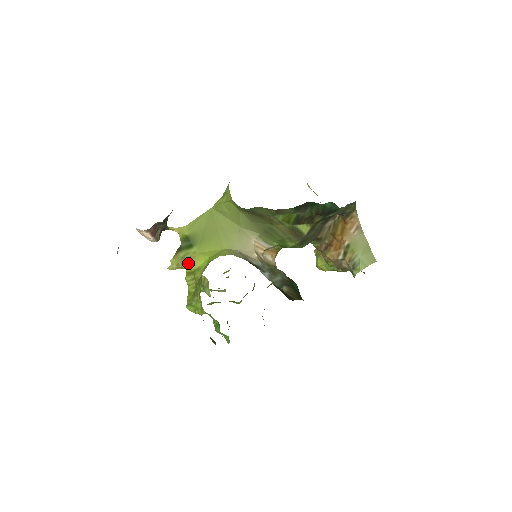
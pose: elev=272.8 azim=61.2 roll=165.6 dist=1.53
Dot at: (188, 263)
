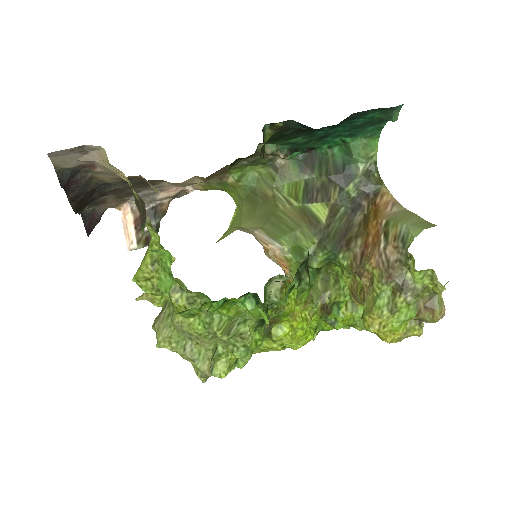
Dot at: occluded
